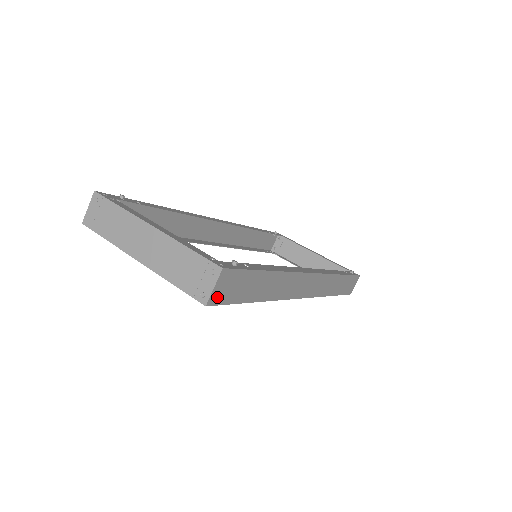
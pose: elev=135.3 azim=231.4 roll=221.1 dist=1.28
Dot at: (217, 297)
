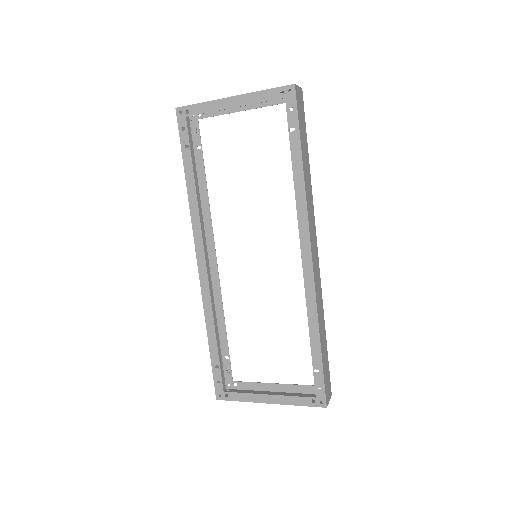
Dot at: (297, 95)
